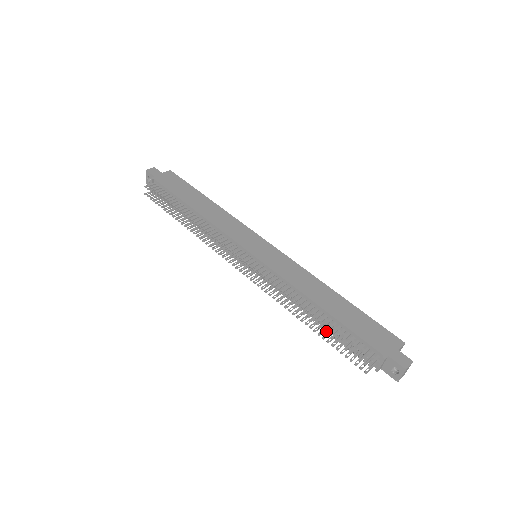
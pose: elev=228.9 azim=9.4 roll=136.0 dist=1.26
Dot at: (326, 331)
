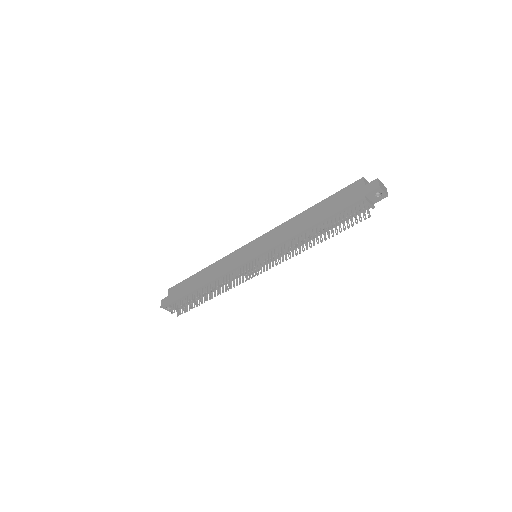
Dot at: occluded
